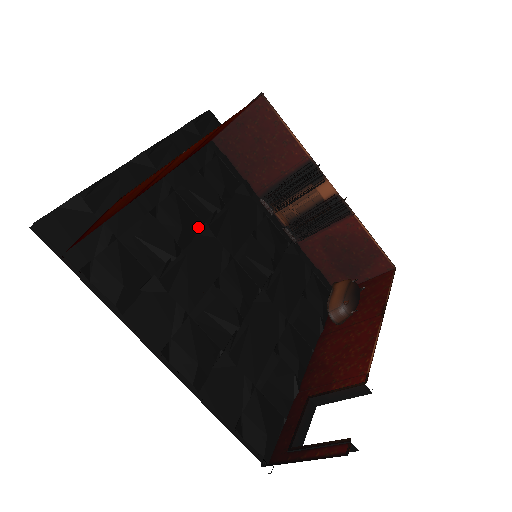
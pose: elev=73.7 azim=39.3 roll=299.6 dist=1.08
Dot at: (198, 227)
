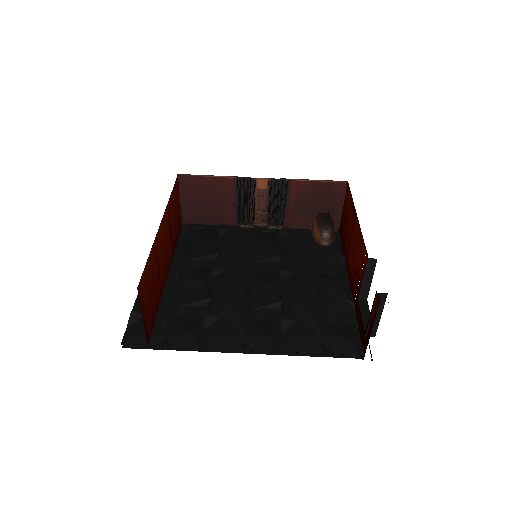
Dot at: (212, 273)
